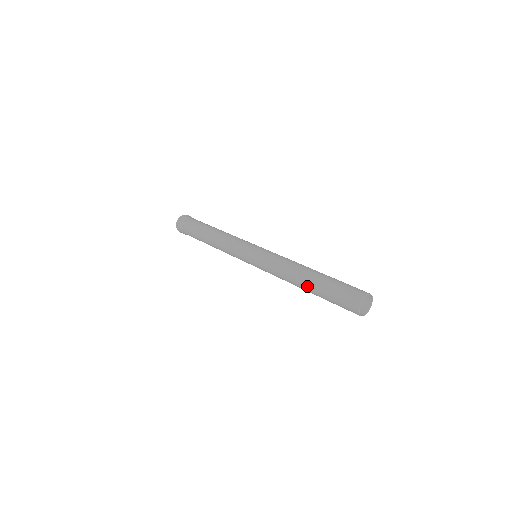
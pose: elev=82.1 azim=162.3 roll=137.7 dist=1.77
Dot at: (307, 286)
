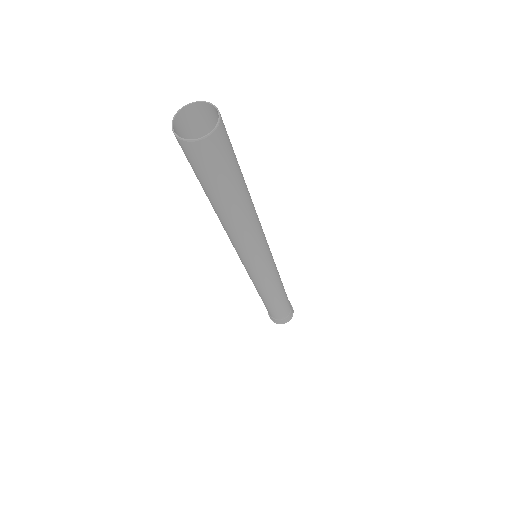
Dot at: occluded
